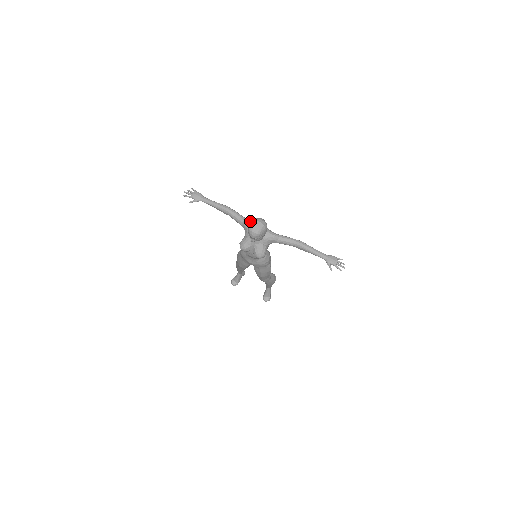
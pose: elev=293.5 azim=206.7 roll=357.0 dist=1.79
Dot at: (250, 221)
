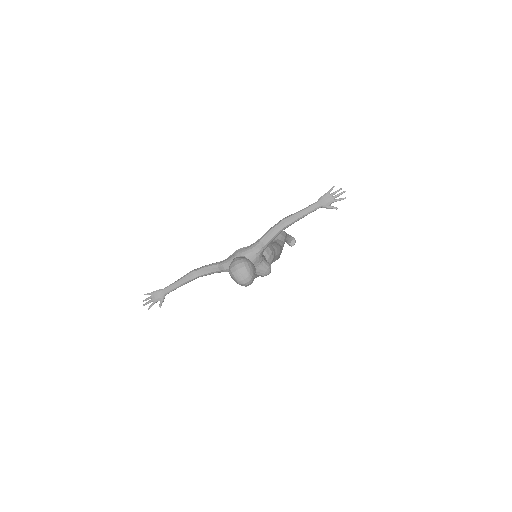
Dot at: occluded
